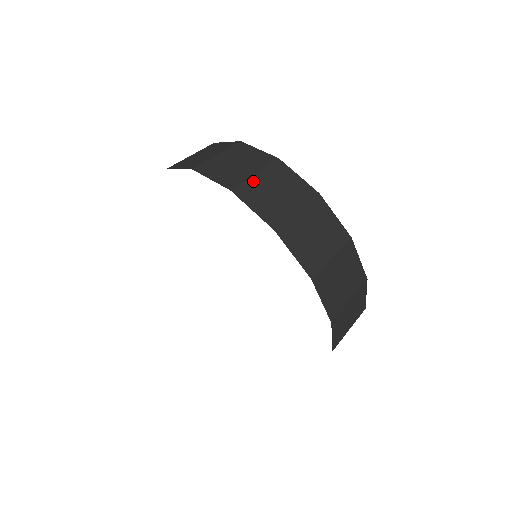
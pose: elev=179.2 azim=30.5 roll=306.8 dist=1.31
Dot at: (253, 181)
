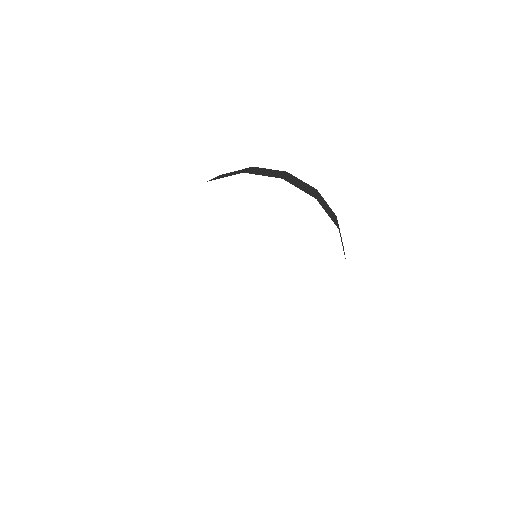
Dot at: (318, 198)
